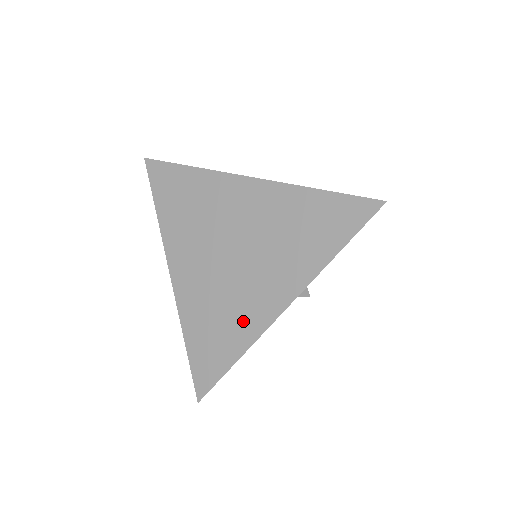
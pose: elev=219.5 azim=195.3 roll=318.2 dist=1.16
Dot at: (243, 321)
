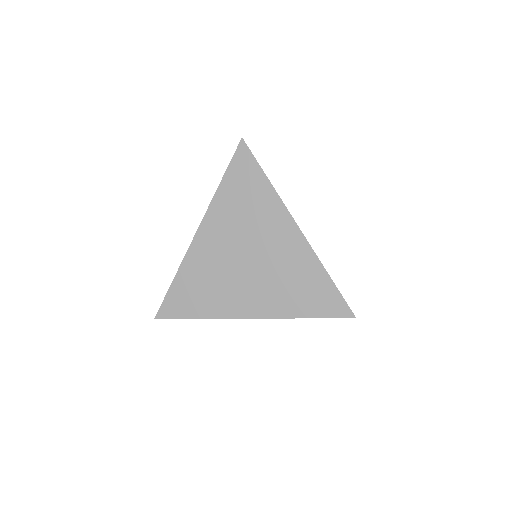
Dot at: (299, 262)
